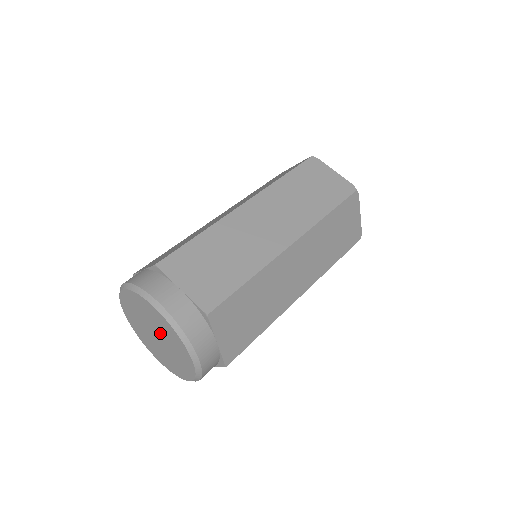
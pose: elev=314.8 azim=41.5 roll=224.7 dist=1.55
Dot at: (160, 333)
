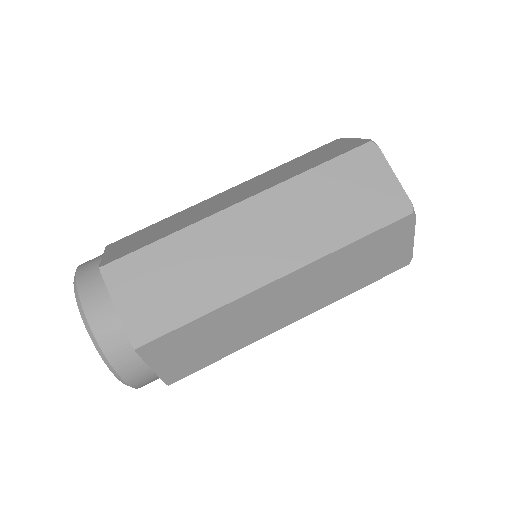
Dot at: occluded
